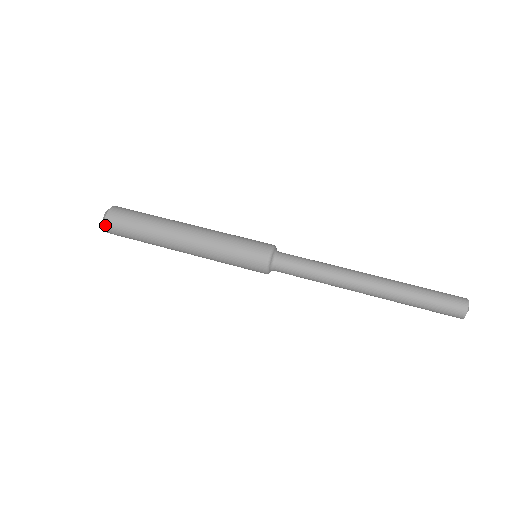
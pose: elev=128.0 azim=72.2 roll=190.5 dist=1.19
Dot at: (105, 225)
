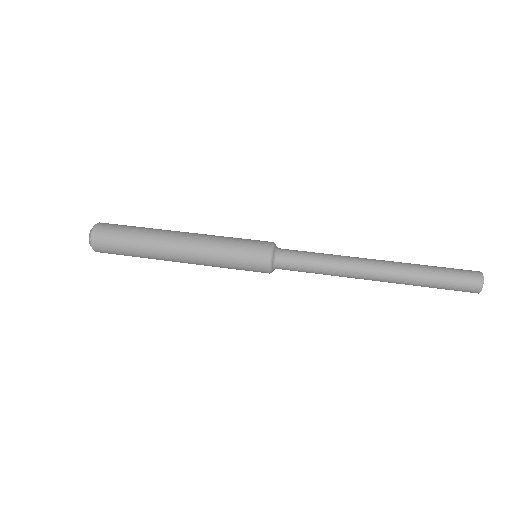
Dot at: (91, 242)
